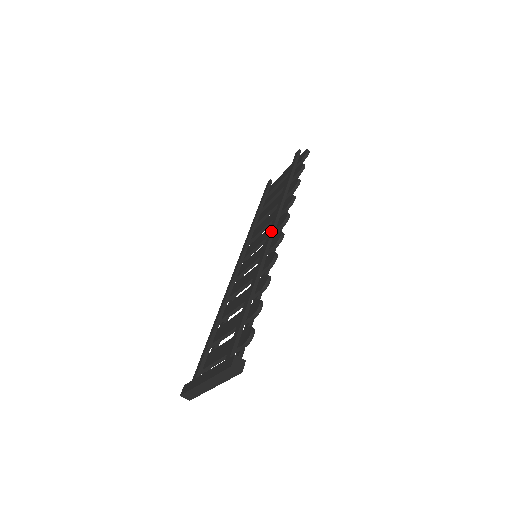
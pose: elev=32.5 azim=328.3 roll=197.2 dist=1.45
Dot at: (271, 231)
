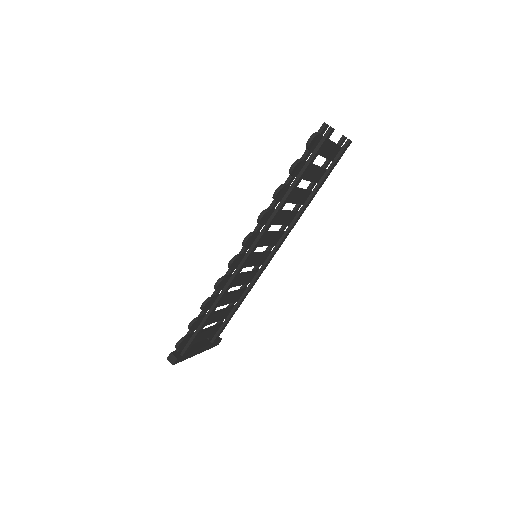
Dot at: (242, 247)
